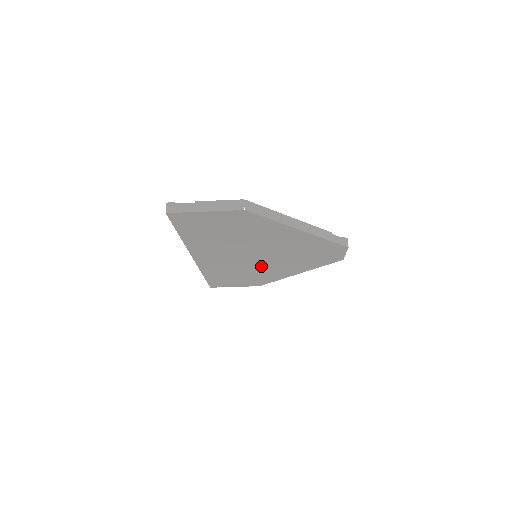
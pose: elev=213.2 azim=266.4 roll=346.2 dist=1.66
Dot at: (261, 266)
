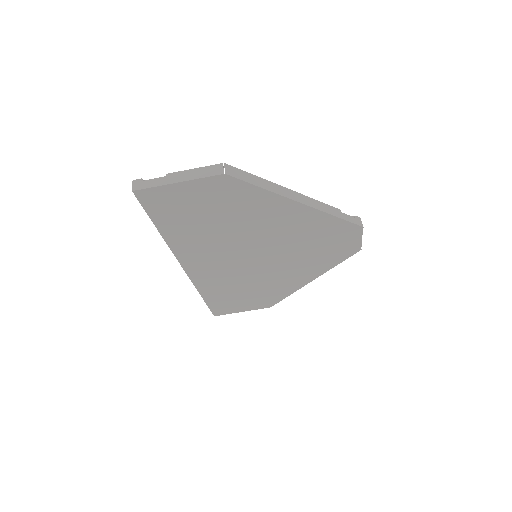
Dot at: (265, 273)
